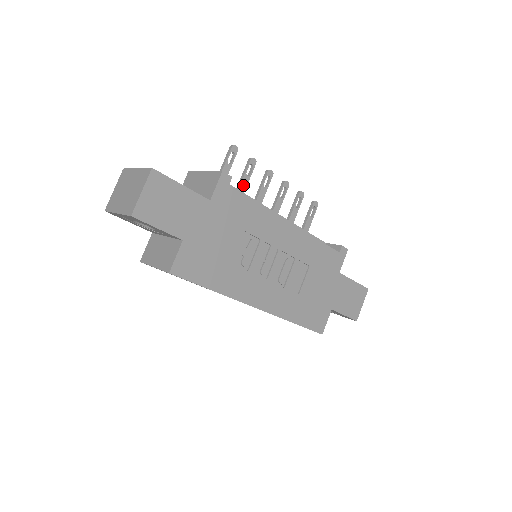
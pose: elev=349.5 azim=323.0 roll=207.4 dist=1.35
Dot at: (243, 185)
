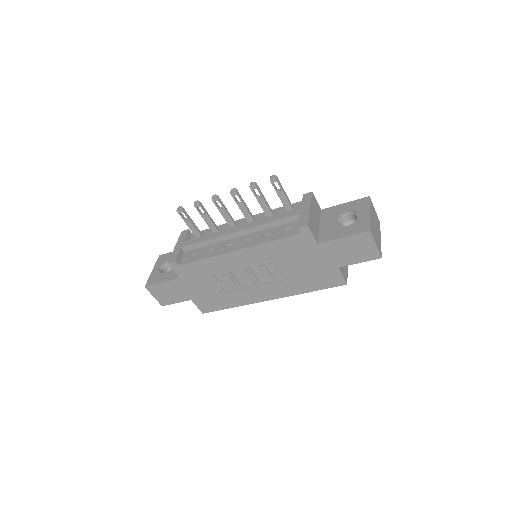
Dot at: (208, 221)
